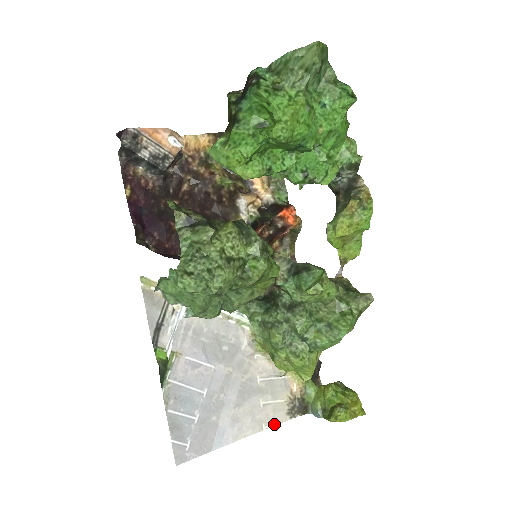
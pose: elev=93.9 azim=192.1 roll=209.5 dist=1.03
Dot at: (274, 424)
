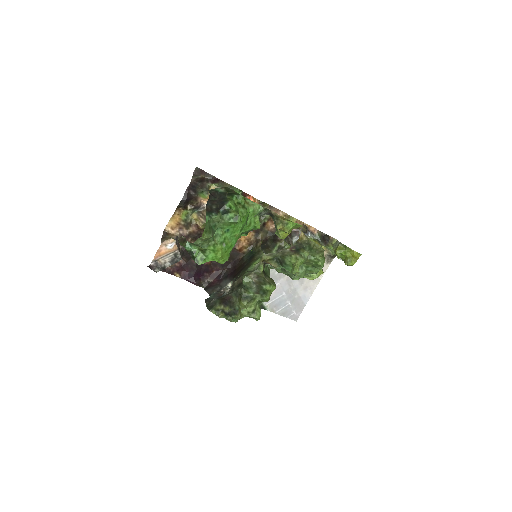
Dot at: occluded
